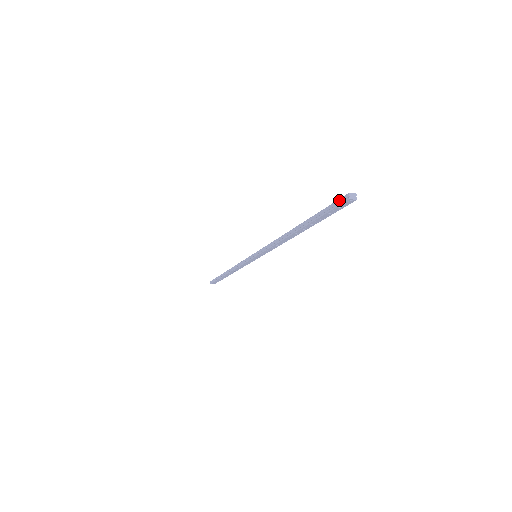
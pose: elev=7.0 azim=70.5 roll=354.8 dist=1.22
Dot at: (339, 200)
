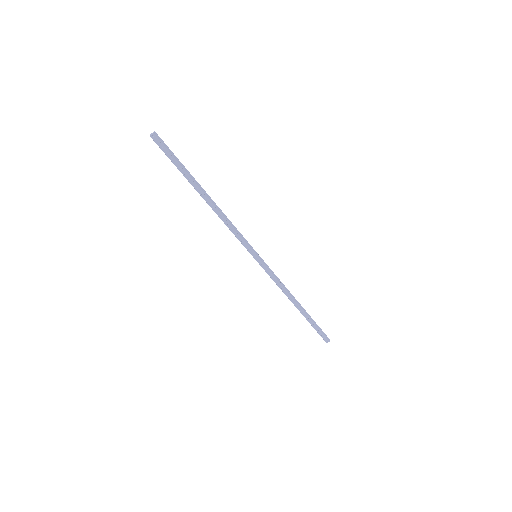
Dot at: (158, 144)
